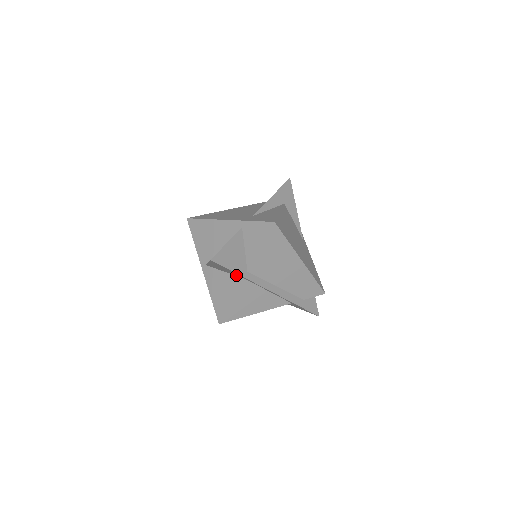
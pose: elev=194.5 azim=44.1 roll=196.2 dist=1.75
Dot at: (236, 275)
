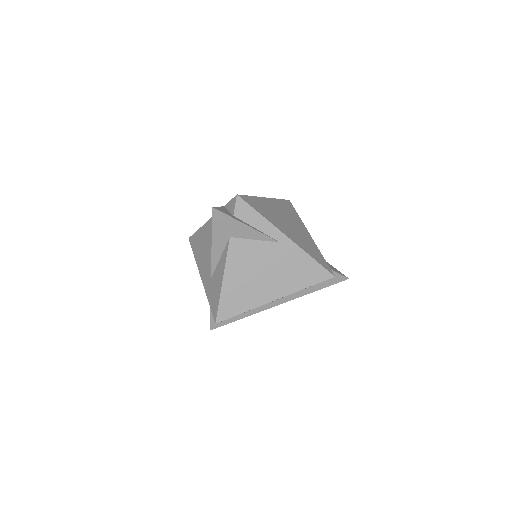
Dot at: occluded
